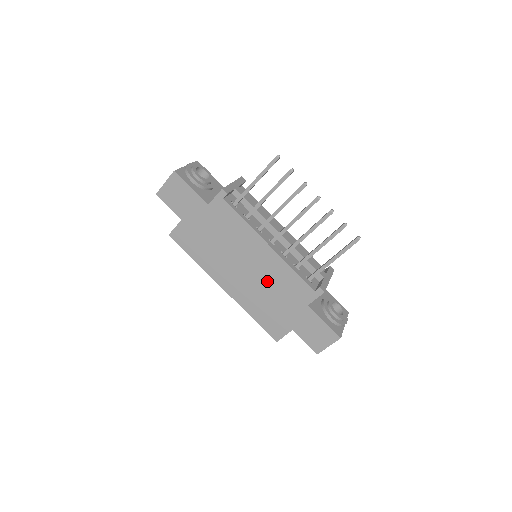
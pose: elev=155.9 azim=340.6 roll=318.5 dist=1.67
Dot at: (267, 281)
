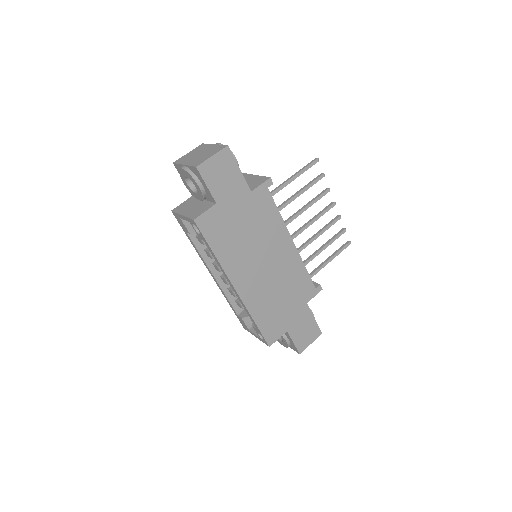
Dot at: (281, 279)
